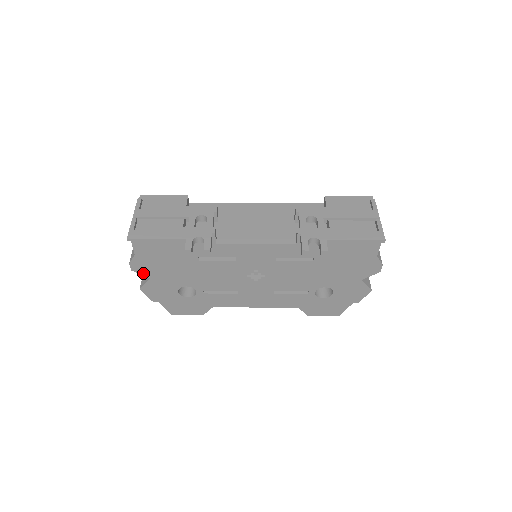
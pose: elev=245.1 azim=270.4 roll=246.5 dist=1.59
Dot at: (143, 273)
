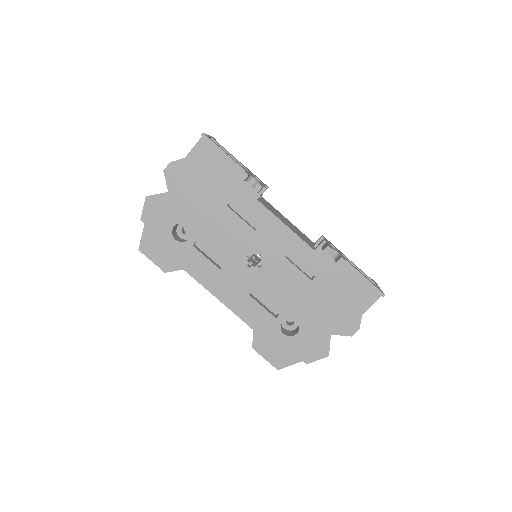
Dot at: (169, 182)
